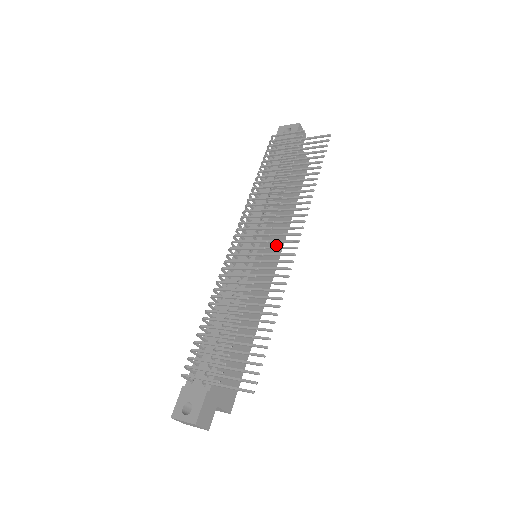
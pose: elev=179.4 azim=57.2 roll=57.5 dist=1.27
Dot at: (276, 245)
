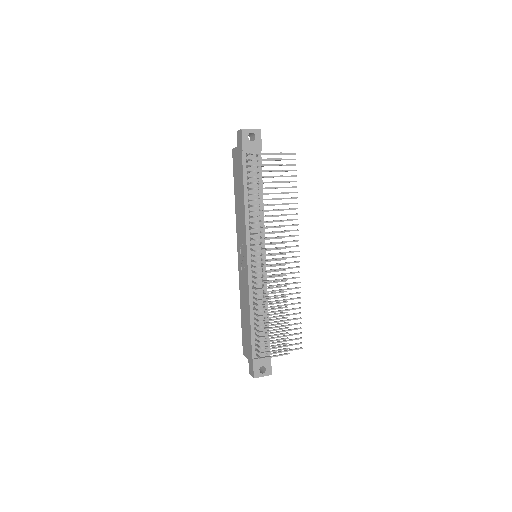
Dot at: occluded
